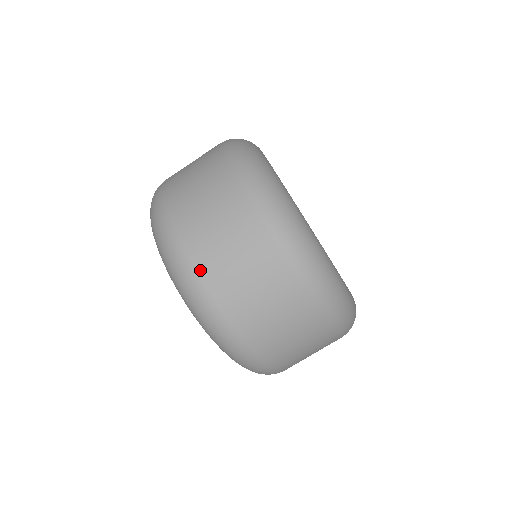
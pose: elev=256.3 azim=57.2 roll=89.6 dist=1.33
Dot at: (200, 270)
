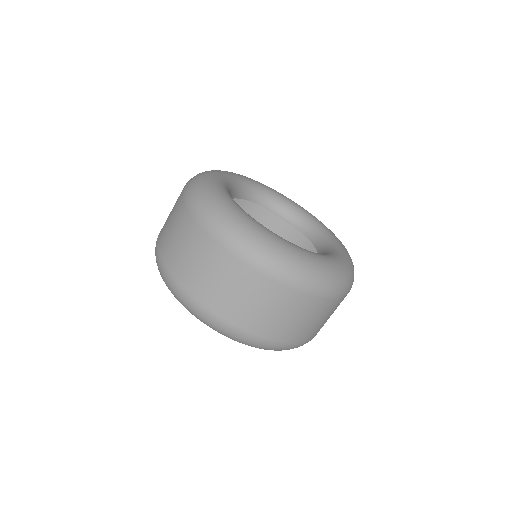
Dot at: (253, 331)
